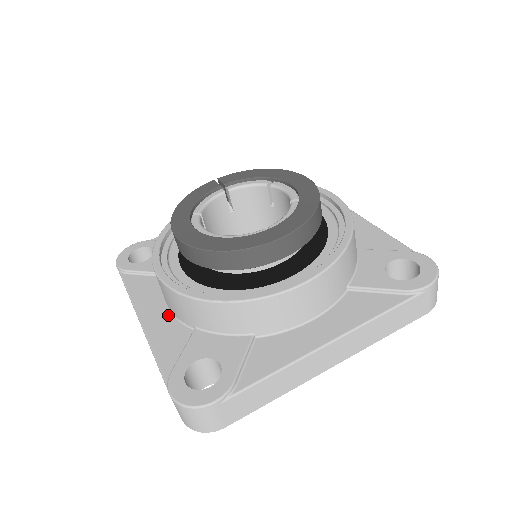
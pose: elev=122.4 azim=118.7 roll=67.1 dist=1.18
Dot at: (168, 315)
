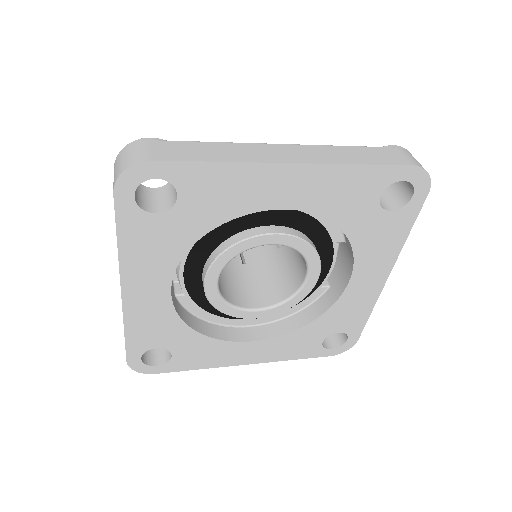
Dot at: occluded
